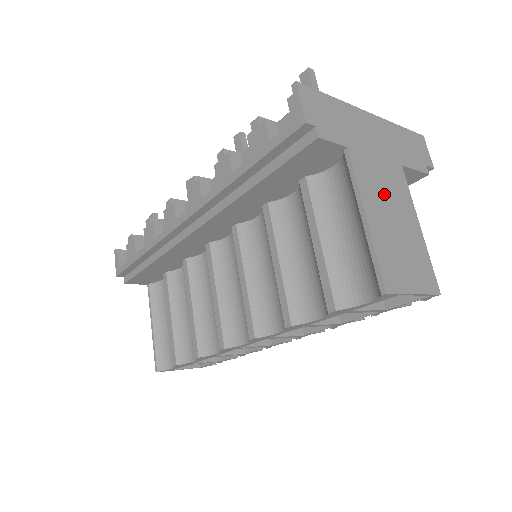
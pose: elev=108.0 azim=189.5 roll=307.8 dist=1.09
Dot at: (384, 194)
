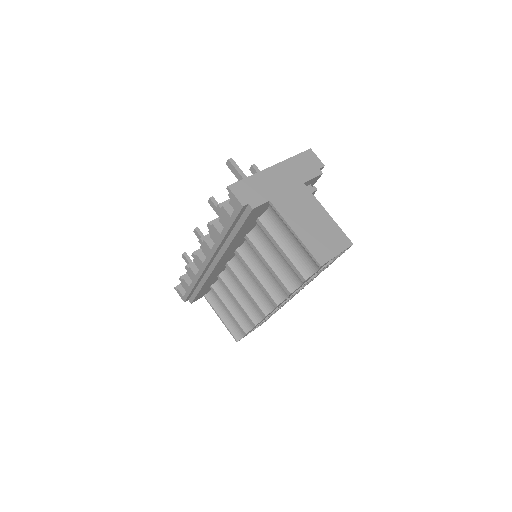
Dot at: (300, 211)
